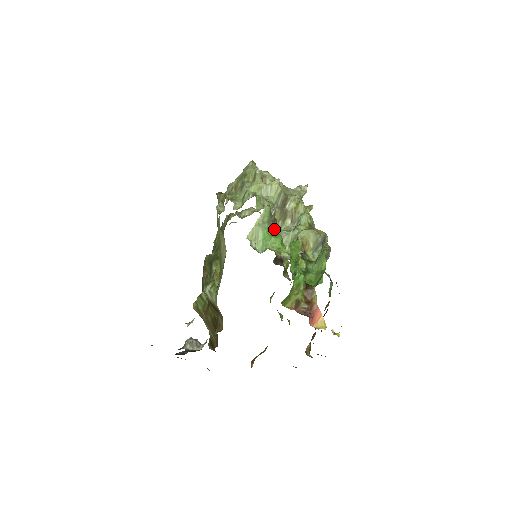
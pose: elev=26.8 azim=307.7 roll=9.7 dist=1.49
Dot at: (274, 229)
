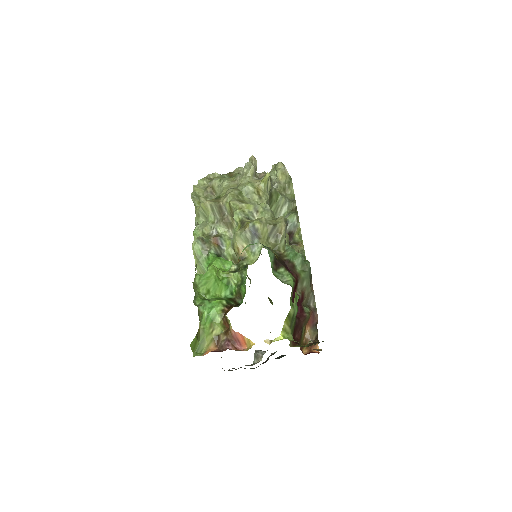
Dot at: (223, 246)
